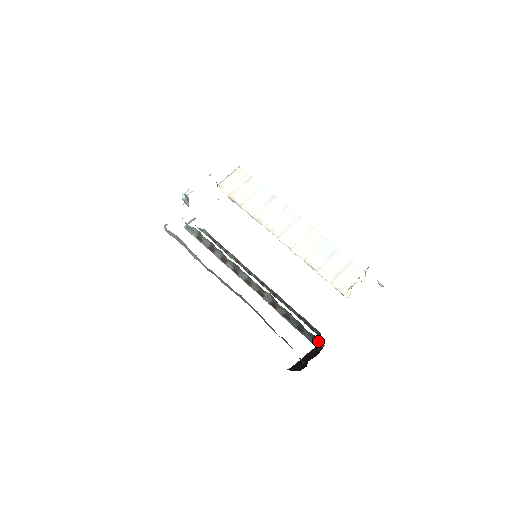
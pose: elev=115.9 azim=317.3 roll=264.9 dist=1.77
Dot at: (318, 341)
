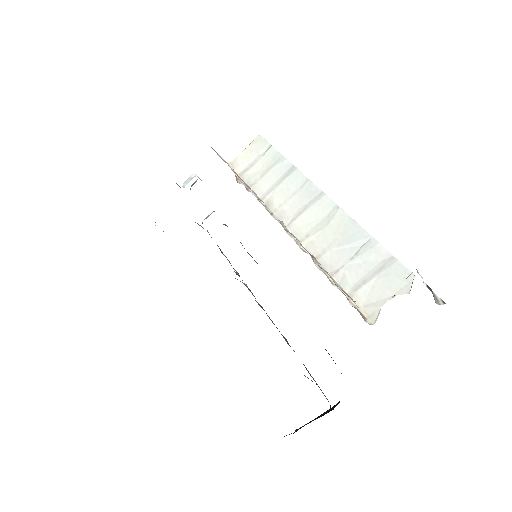
Dot at: occluded
